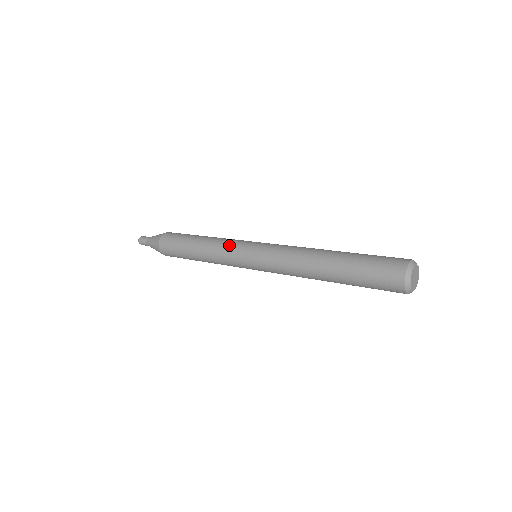
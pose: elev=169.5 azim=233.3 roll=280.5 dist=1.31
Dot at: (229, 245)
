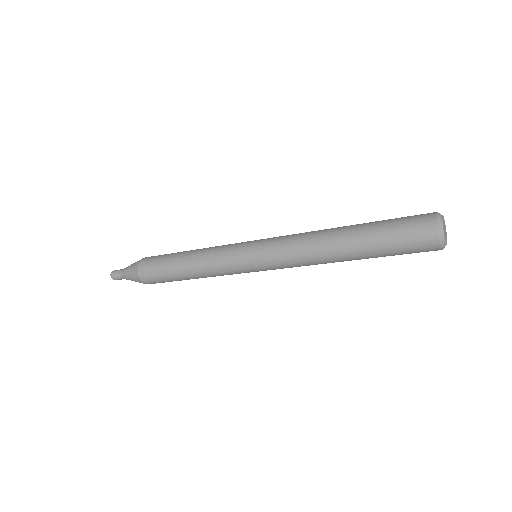
Dot at: (223, 261)
